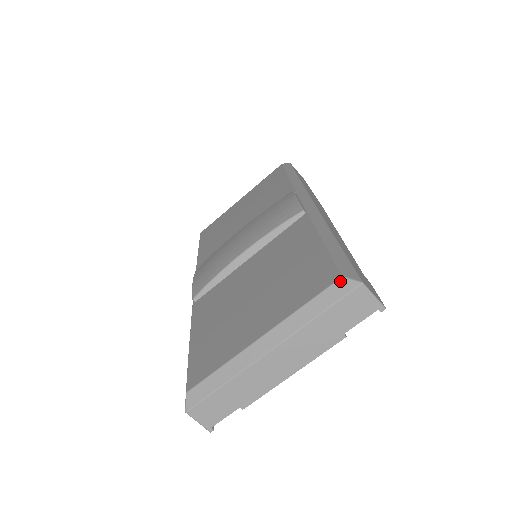
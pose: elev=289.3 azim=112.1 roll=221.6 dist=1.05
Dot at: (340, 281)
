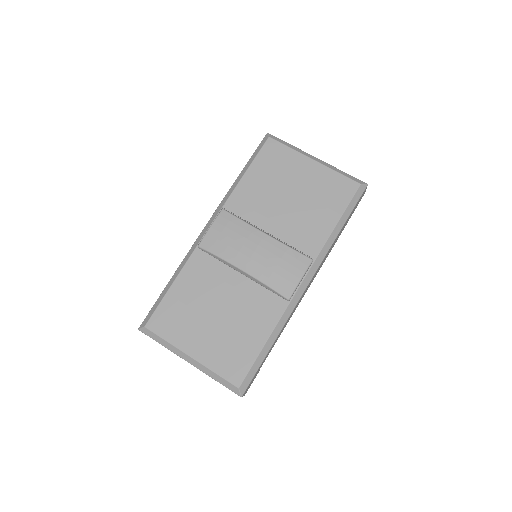
Dot at: (236, 388)
